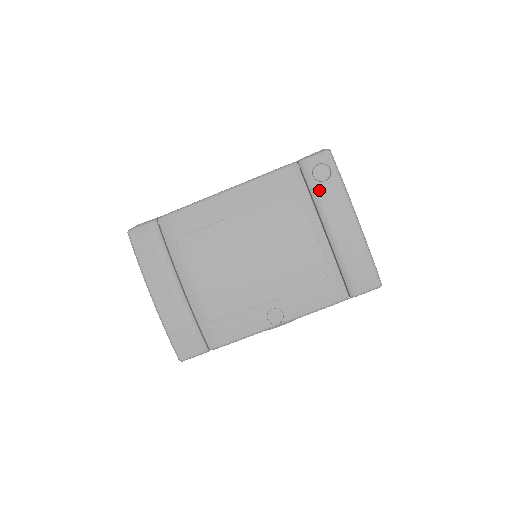
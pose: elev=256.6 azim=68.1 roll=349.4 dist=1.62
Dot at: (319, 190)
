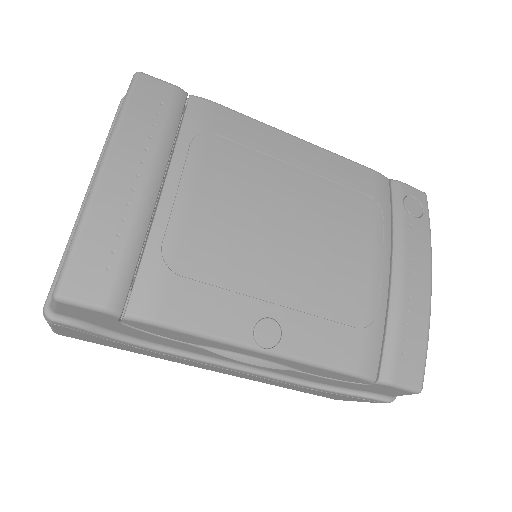
Dot at: (405, 220)
